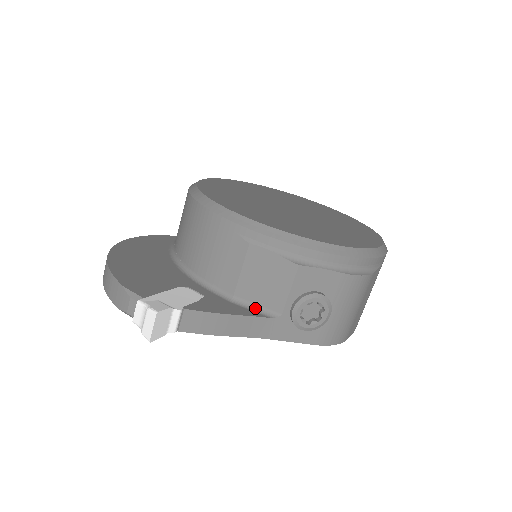
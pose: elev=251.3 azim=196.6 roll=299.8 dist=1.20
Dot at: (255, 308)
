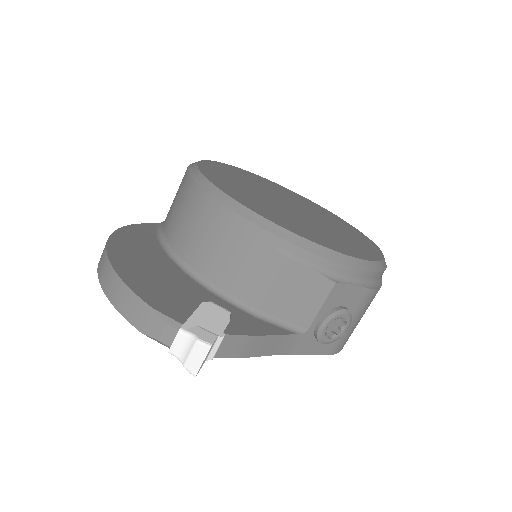
Dot at: (281, 324)
